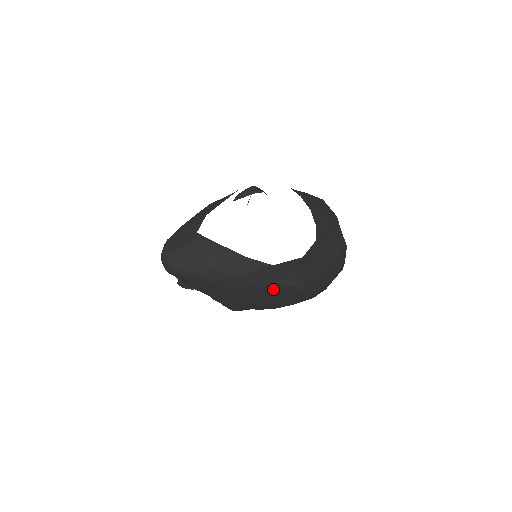
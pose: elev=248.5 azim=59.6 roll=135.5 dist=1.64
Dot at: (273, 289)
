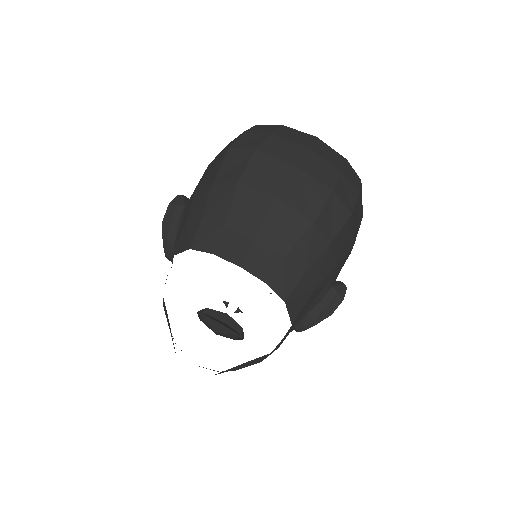
Dot at: occluded
